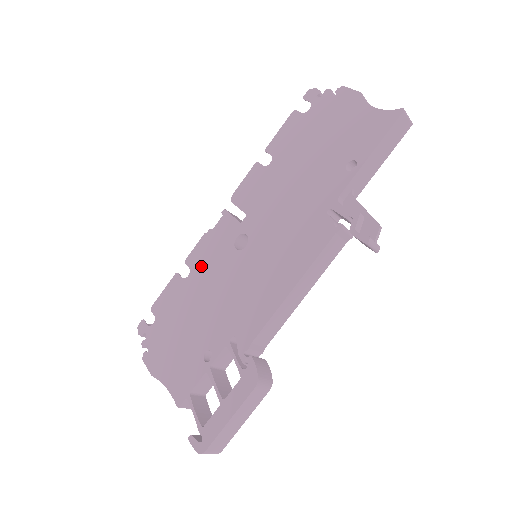
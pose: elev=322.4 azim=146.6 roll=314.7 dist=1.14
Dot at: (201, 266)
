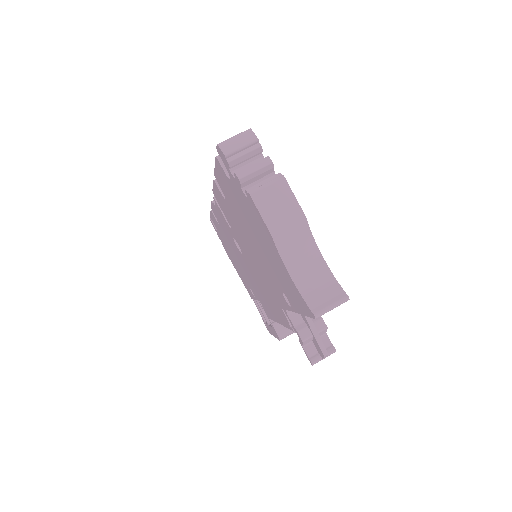
Dot at: (222, 228)
